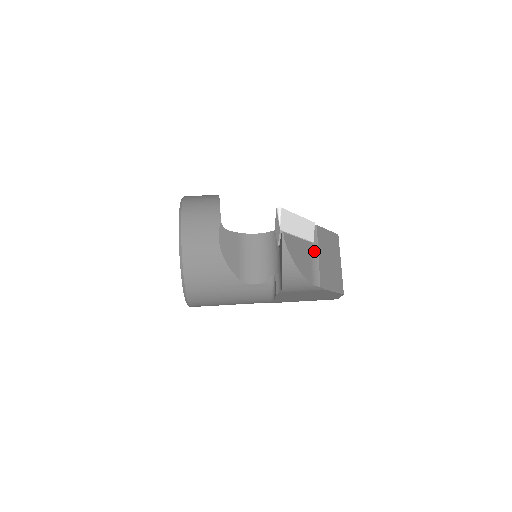
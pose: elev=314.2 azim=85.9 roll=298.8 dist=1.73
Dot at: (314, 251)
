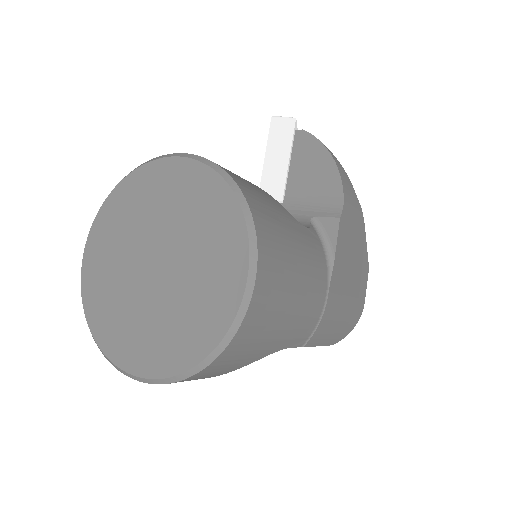
Dot at: occluded
